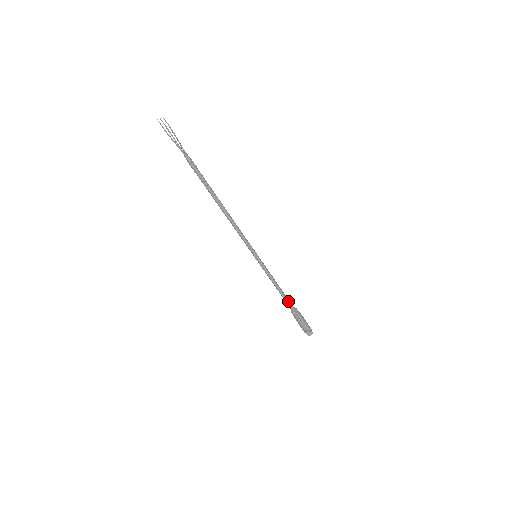
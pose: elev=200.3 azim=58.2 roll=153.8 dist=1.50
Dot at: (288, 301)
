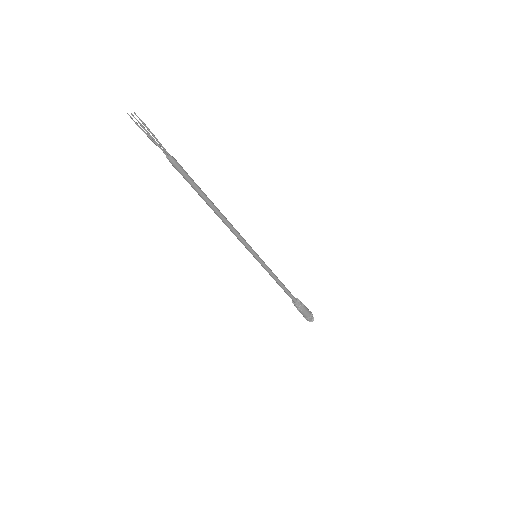
Dot at: (290, 295)
